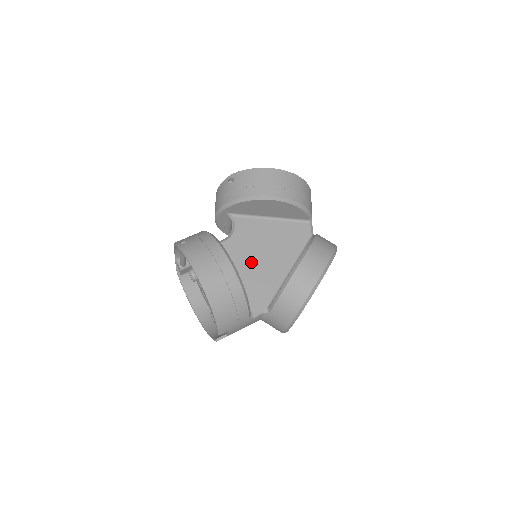
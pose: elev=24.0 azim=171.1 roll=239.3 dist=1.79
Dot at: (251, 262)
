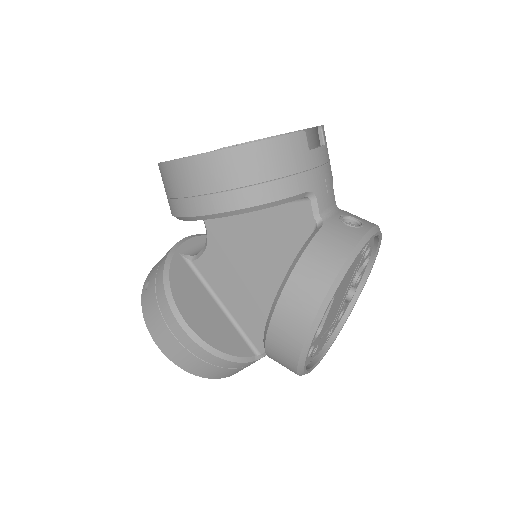
Dot at: (240, 283)
